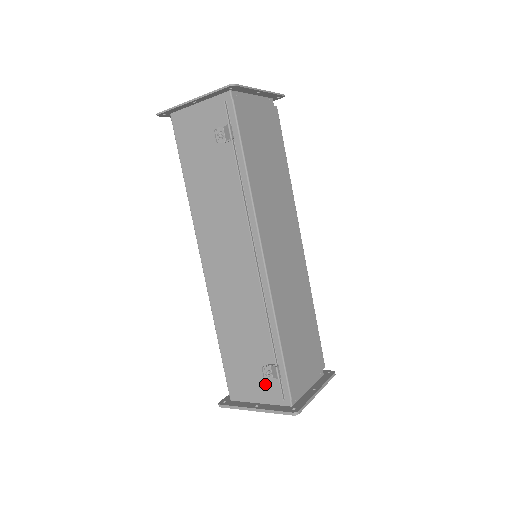
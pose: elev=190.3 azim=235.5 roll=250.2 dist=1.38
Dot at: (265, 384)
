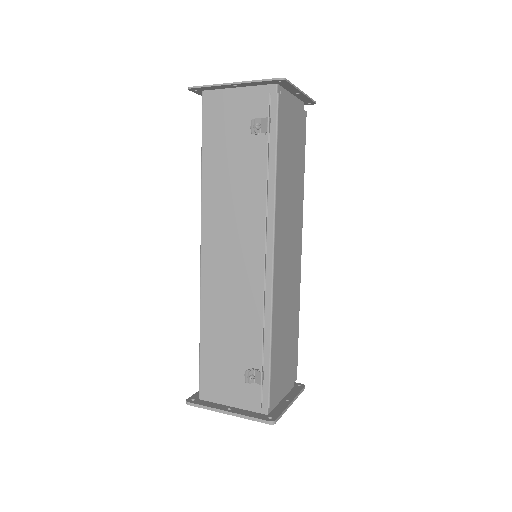
Dot at: (243, 388)
